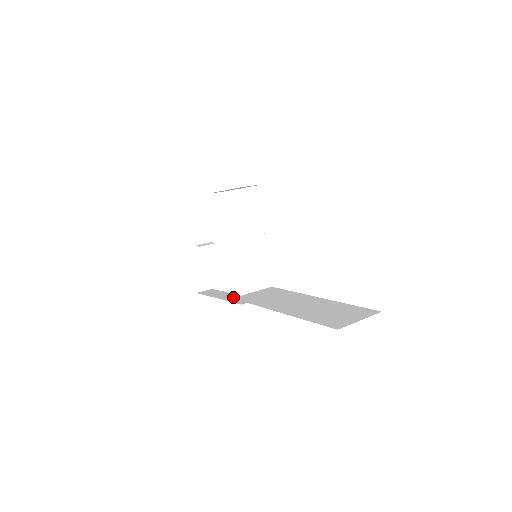
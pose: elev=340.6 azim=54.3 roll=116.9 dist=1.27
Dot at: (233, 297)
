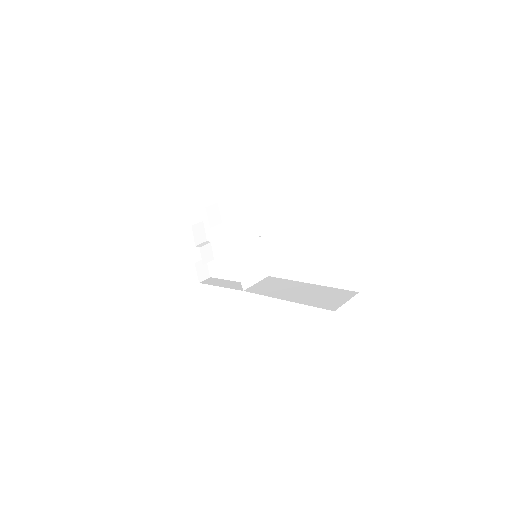
Dot at: (244, 290)
